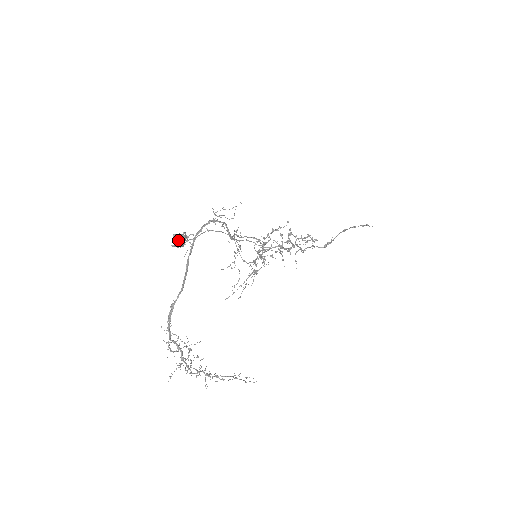
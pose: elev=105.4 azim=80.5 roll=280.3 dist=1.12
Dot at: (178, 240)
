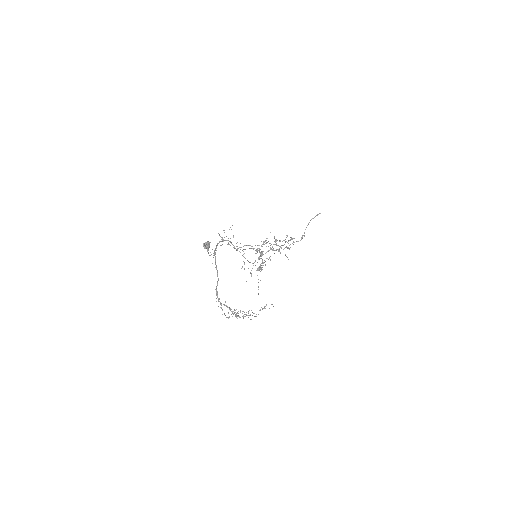
Dot at: (206, 245)
